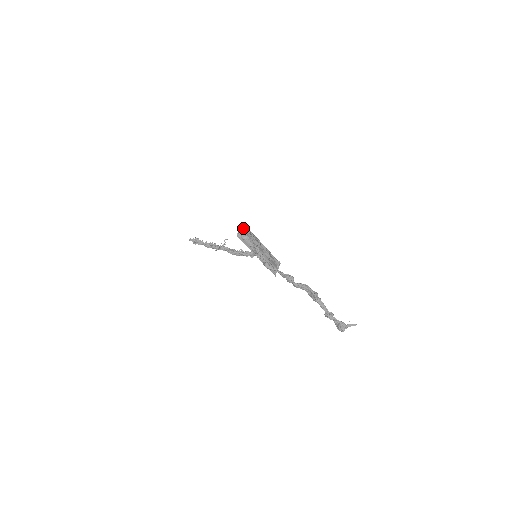
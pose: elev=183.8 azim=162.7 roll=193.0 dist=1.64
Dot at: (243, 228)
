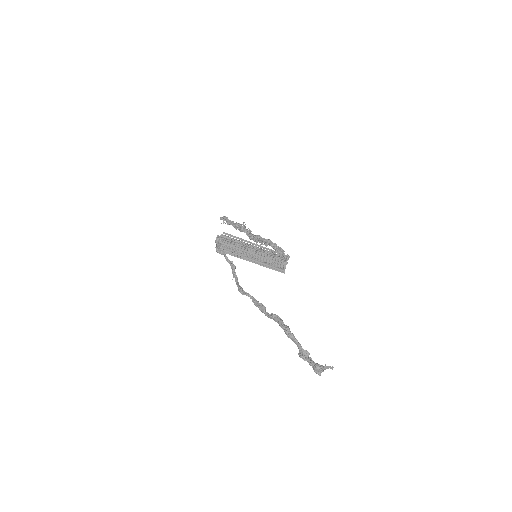
Dot at: (219, 241)
